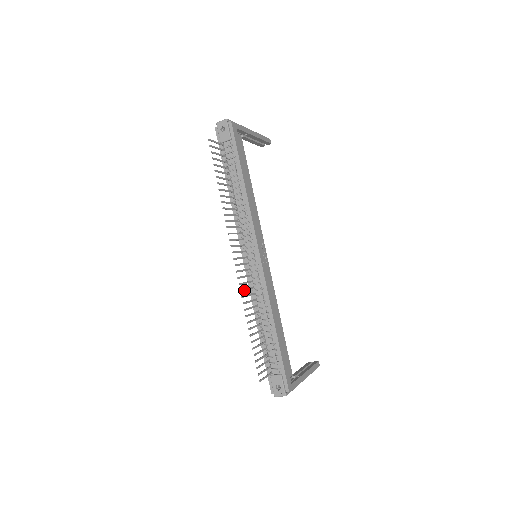
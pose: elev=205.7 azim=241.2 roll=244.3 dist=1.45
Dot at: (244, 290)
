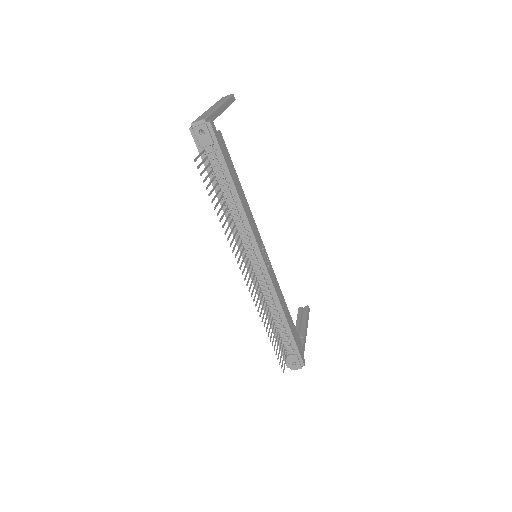
Dot at: (257, 302)
